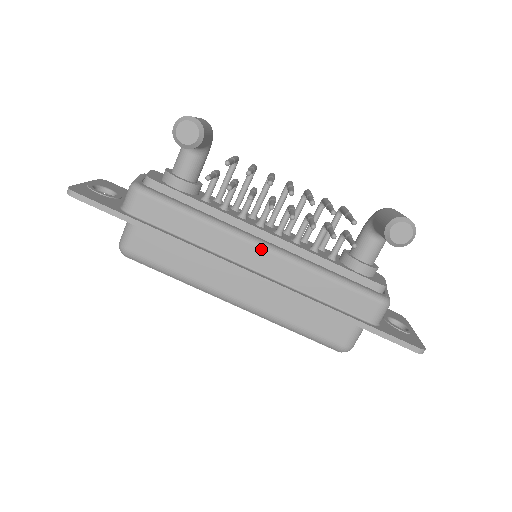
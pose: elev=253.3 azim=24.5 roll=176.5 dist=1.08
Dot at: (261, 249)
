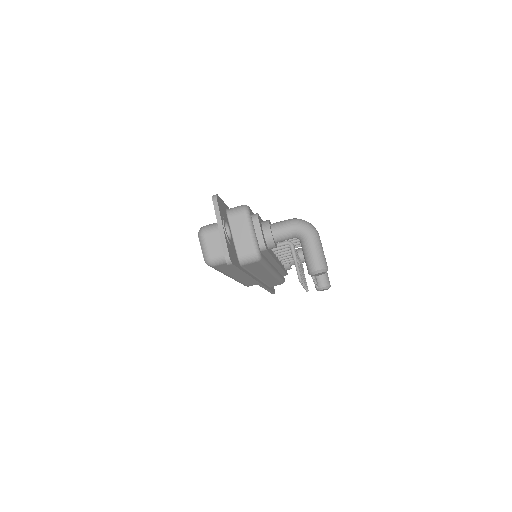
Dot at: (272, 275)
